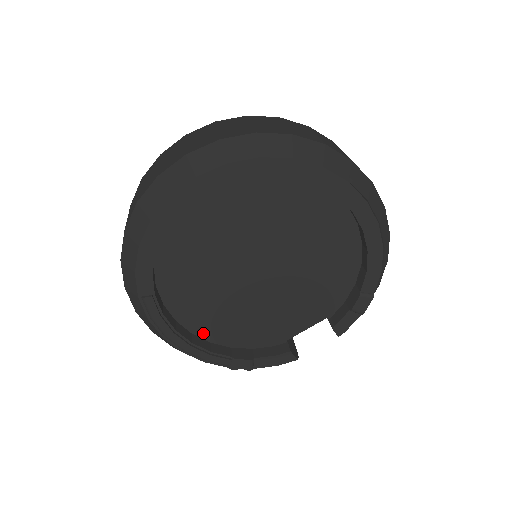
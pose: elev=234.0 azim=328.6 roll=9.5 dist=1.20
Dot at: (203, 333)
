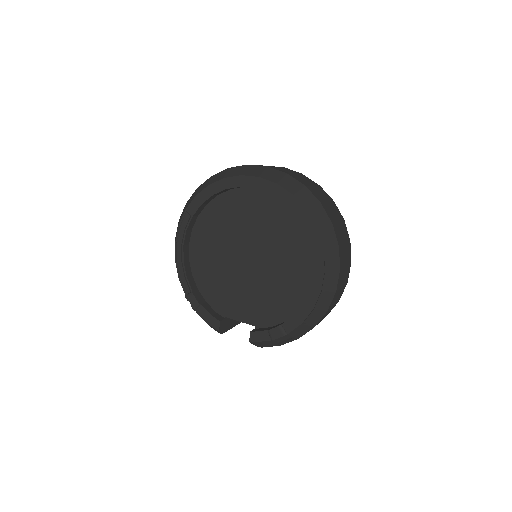
Dot at: (194, 265)
